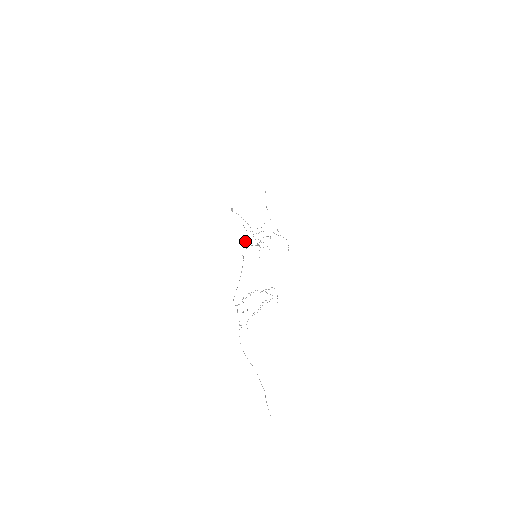
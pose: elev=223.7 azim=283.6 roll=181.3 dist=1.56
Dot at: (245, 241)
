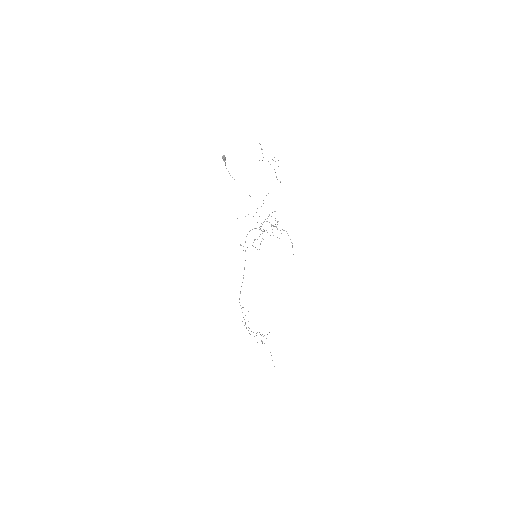
Dot at: (241, 245)
